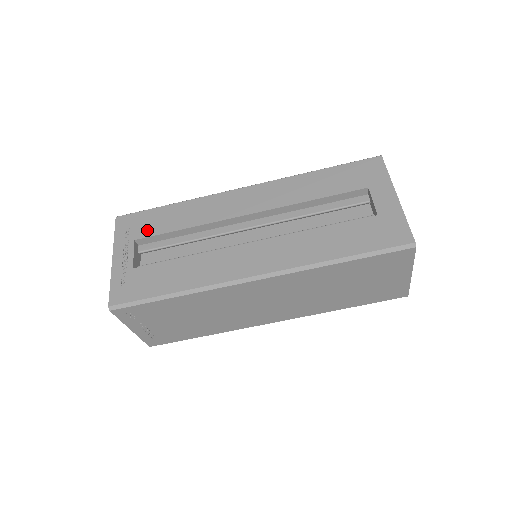
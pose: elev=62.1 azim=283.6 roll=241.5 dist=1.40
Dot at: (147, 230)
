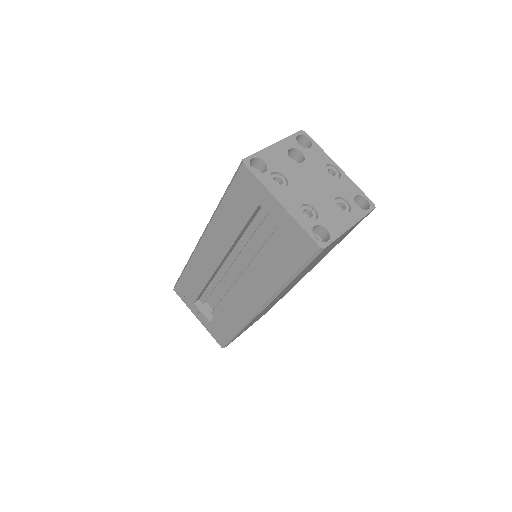
Dot at: (192, 294)
